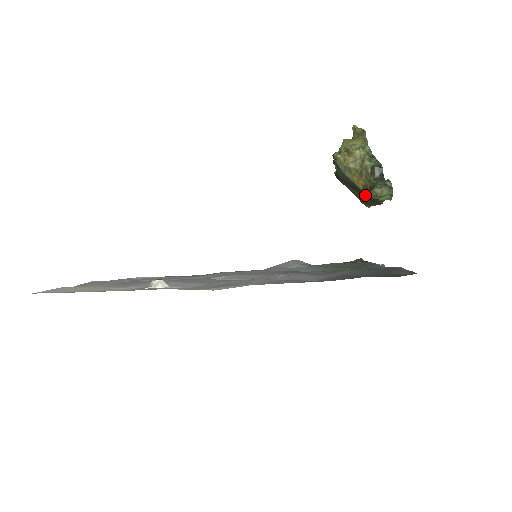
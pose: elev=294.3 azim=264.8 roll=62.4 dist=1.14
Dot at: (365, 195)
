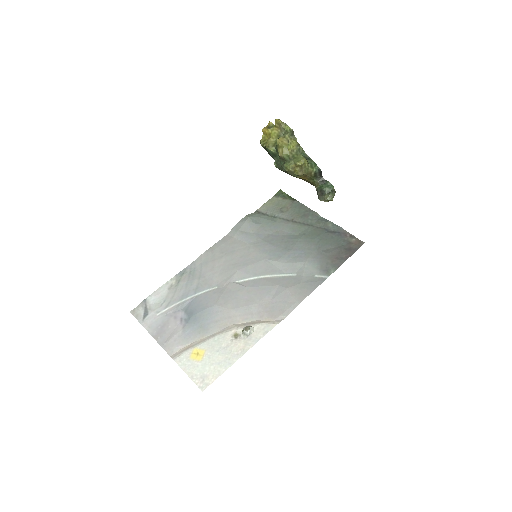
Dot at: occluded
